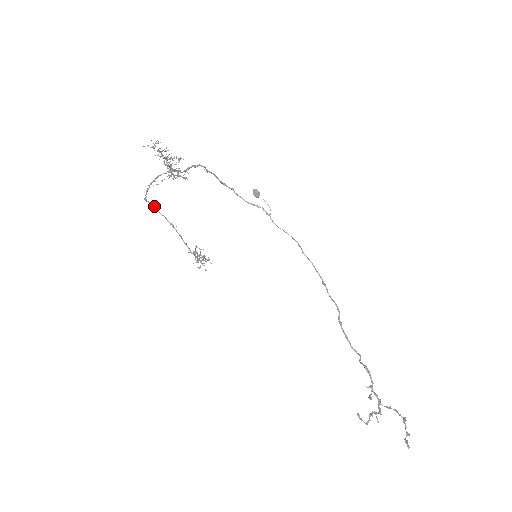
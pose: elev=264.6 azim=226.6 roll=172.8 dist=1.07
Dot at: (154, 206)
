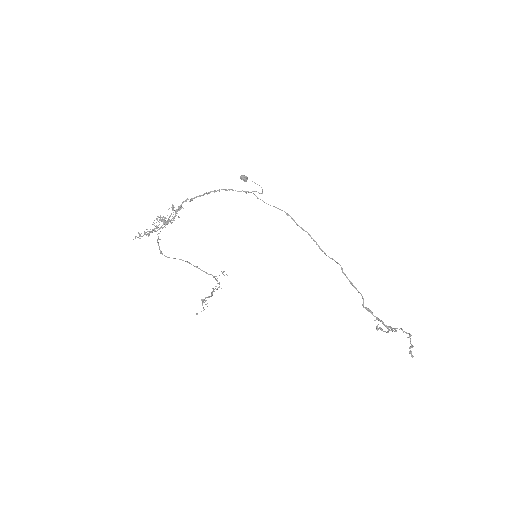
Dot at: occluded
